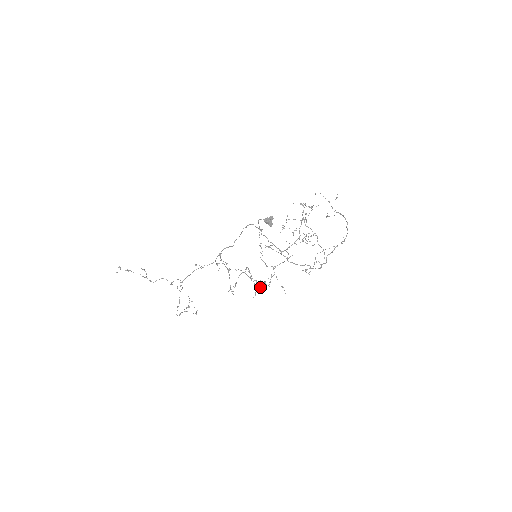
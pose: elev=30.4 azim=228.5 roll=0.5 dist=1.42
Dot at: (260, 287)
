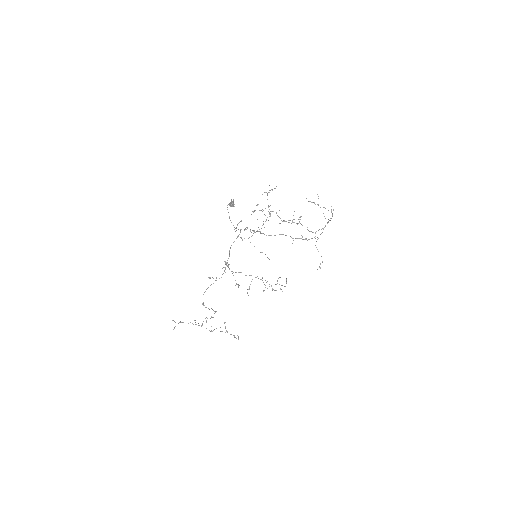
Dot at: occluded
